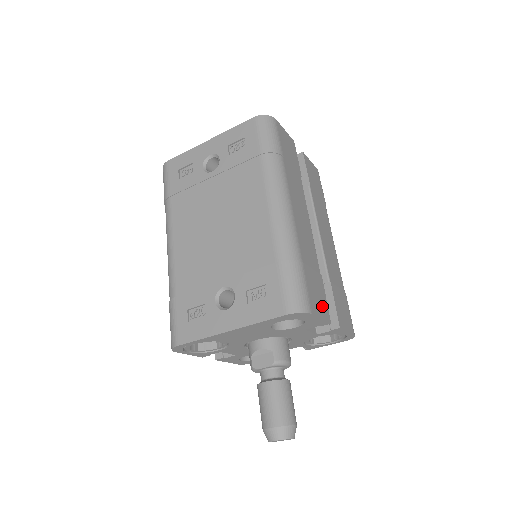
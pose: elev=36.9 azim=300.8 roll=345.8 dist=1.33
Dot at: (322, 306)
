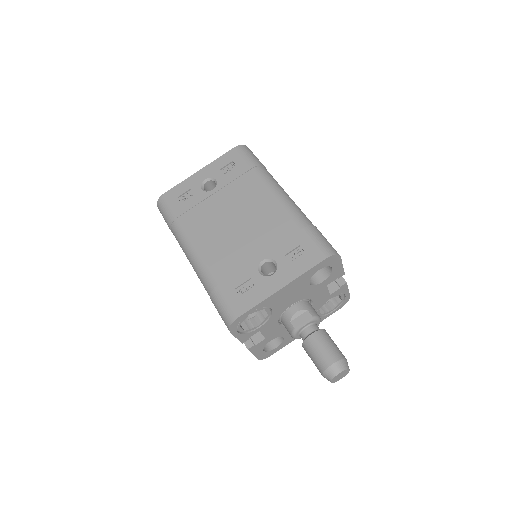
Dot at: occluded
